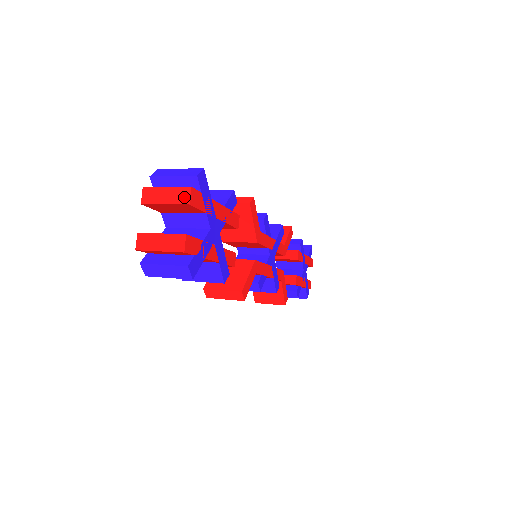
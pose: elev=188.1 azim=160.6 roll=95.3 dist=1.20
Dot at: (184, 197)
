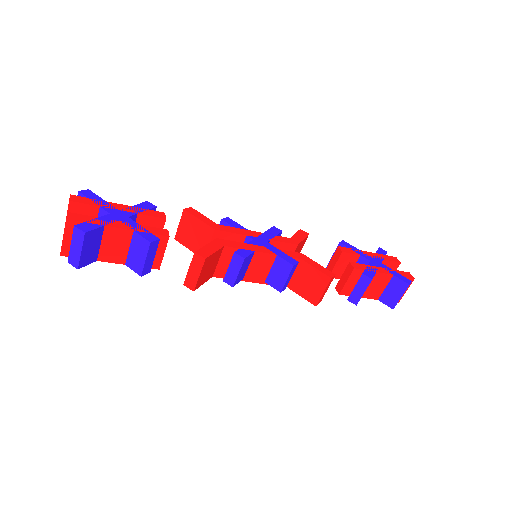
Dot at: (69, 202)
